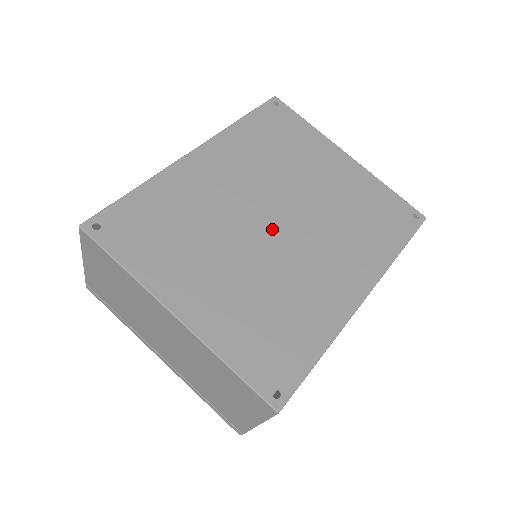
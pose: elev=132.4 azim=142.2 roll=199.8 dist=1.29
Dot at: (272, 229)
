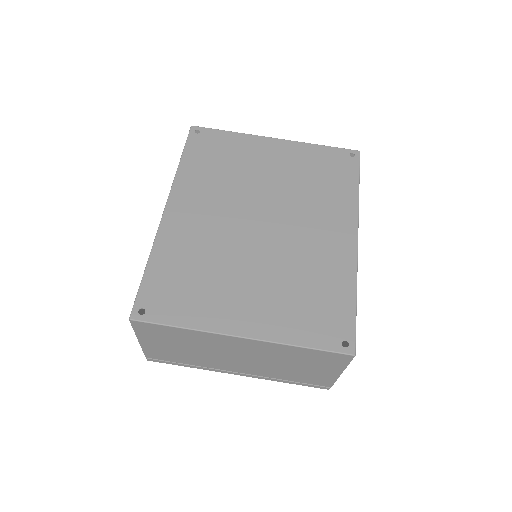
Dot at: (262, 231)
